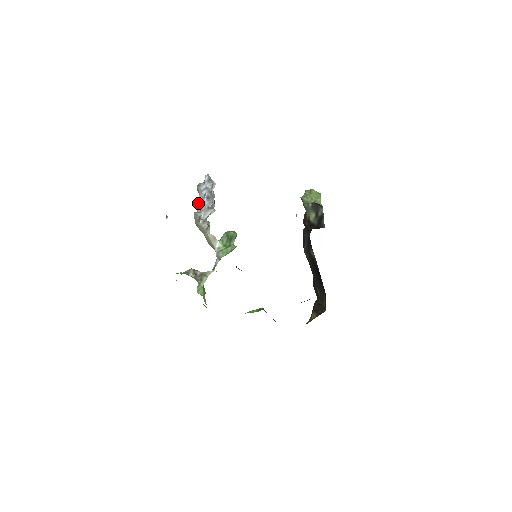
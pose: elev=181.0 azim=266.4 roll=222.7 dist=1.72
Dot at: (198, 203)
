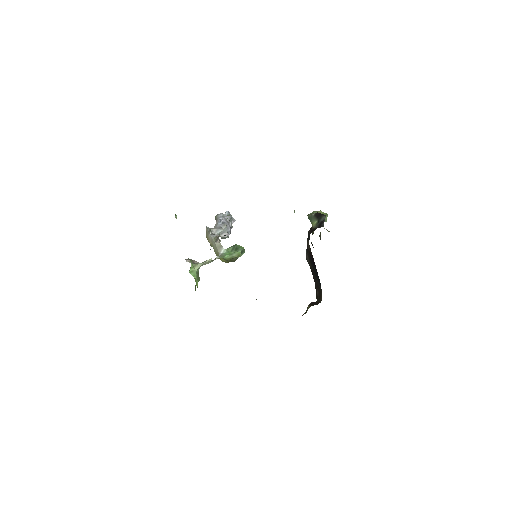
Dot at: (214, 227)
